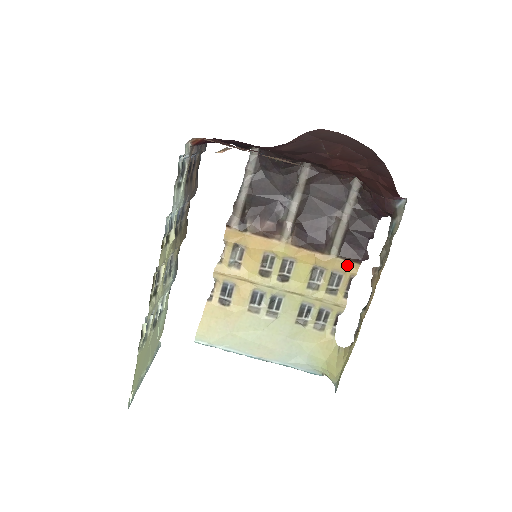
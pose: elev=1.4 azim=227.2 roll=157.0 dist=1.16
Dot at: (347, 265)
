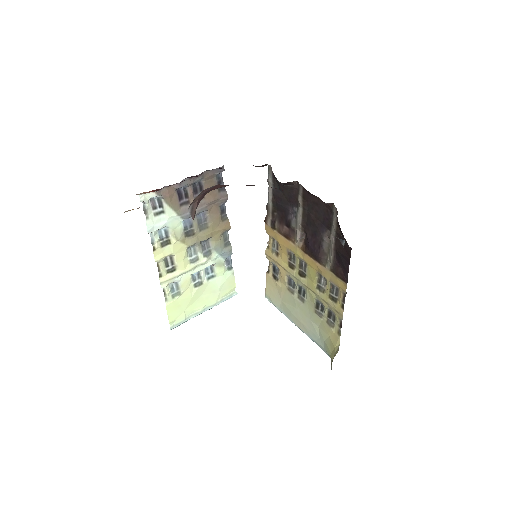
Dot at: (339, 281)
